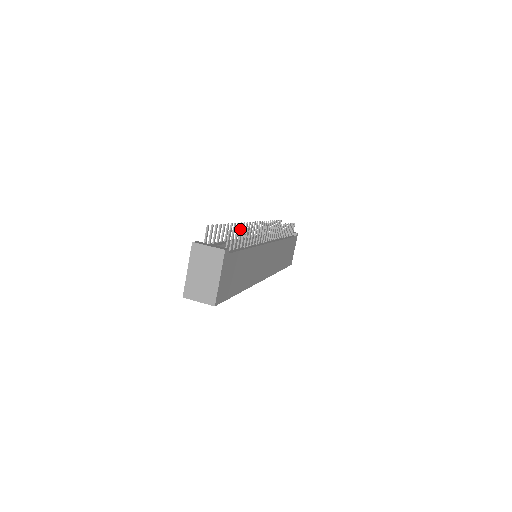
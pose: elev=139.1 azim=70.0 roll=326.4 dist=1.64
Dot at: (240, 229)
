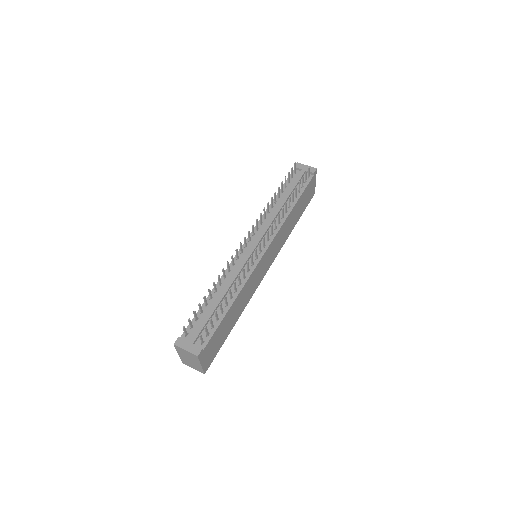
Dot at: (214, 312)
